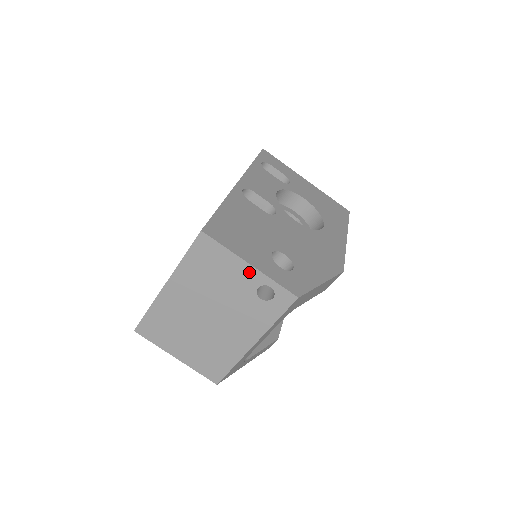
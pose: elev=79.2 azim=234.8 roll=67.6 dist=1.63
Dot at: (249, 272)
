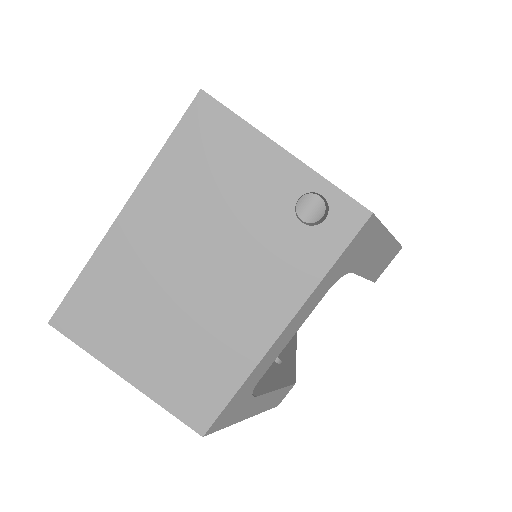
Dot at: (283, 167)
